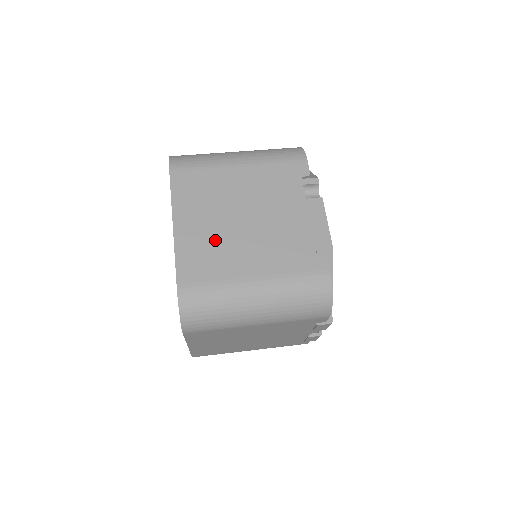
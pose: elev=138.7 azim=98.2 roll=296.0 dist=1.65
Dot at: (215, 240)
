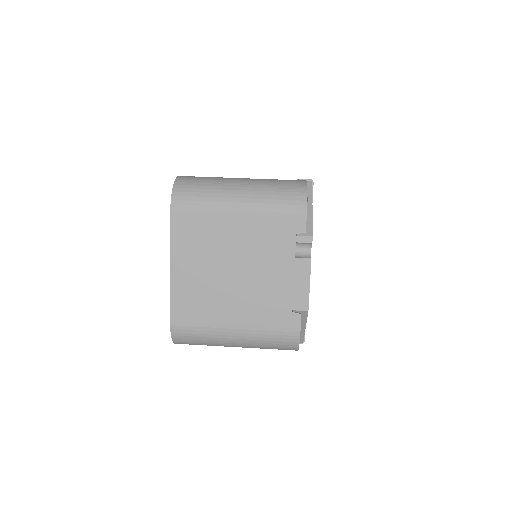
Dot at: (205, 287)
